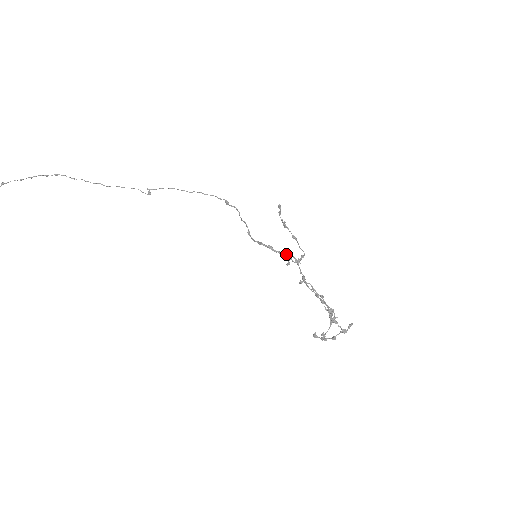
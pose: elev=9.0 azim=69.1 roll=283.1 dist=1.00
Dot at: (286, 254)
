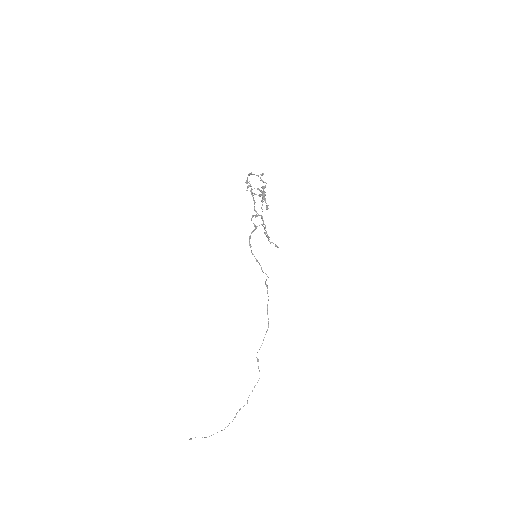
Dot at: (255, 228)
